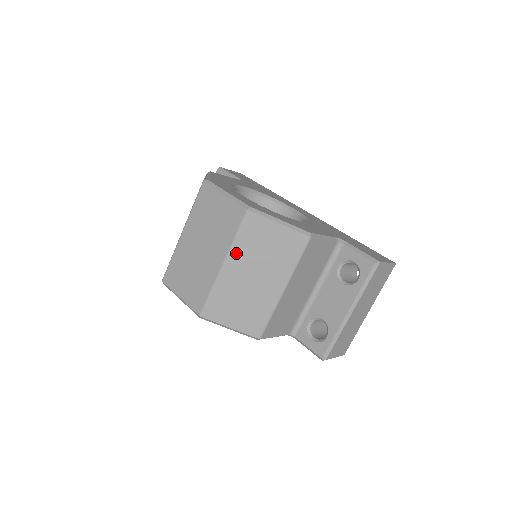
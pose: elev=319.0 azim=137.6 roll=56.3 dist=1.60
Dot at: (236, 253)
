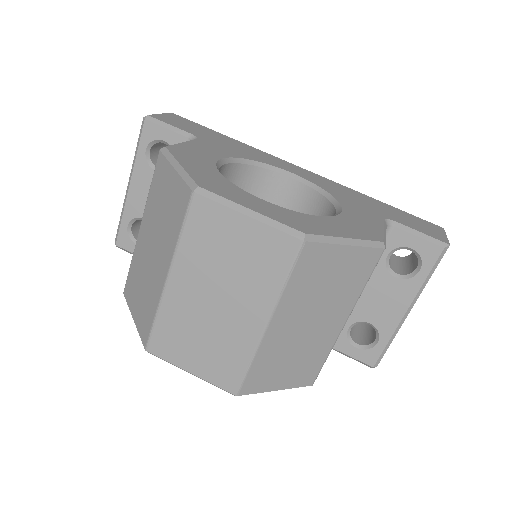
Dot at: (286, 304)
